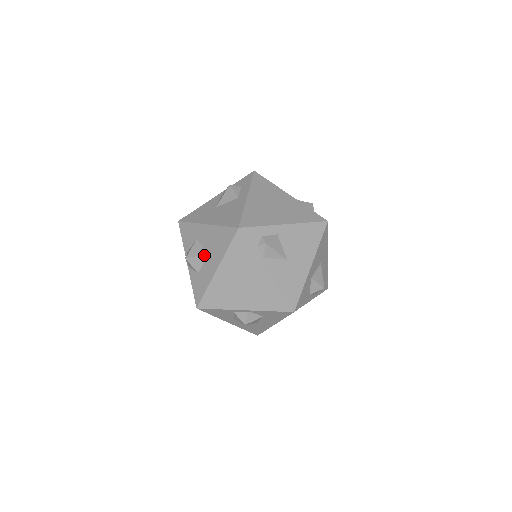
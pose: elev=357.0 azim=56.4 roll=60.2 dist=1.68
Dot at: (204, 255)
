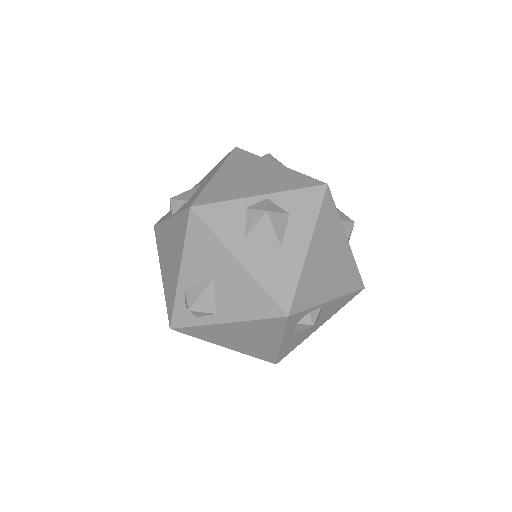
Dot at: (196, 187)
